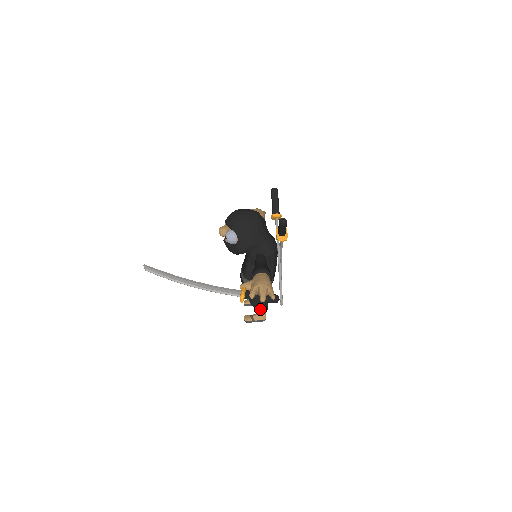
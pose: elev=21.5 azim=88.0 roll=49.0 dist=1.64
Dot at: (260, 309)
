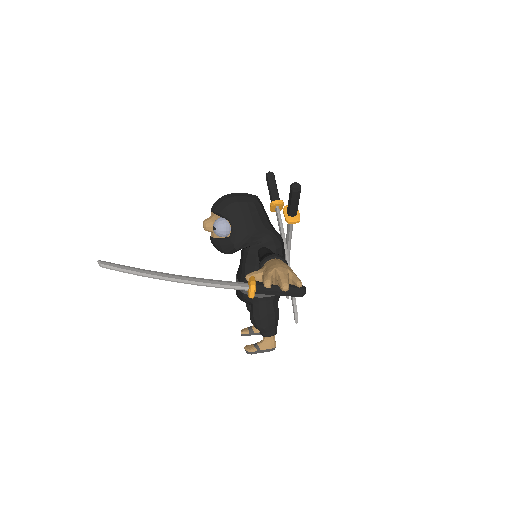
Dot at: (267, 331)
